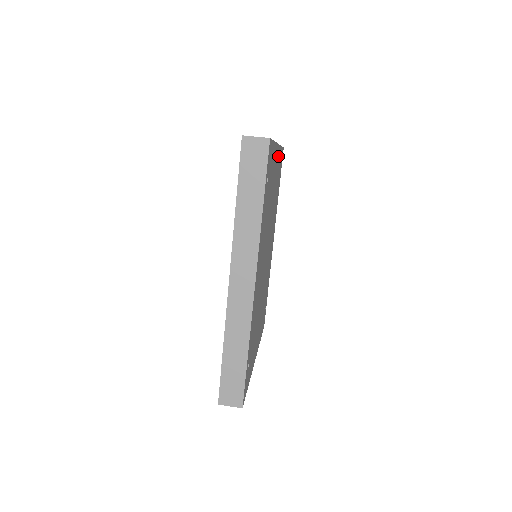
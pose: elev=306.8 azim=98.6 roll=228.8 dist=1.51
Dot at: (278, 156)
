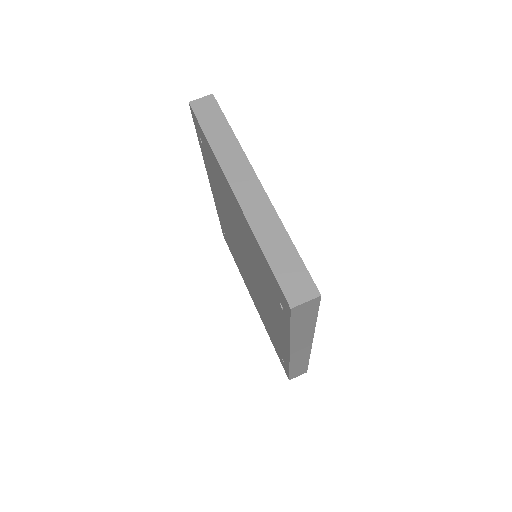
Dot at: occluded
